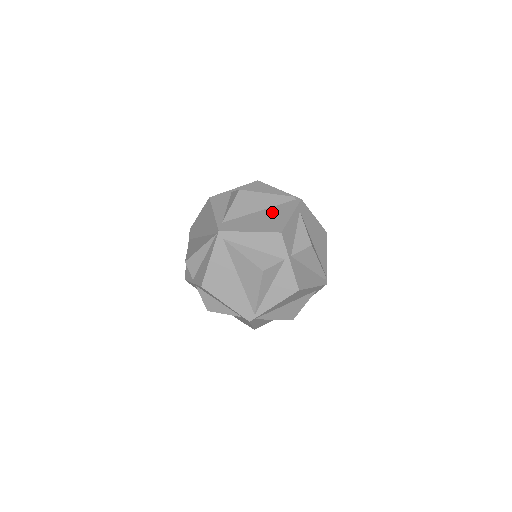
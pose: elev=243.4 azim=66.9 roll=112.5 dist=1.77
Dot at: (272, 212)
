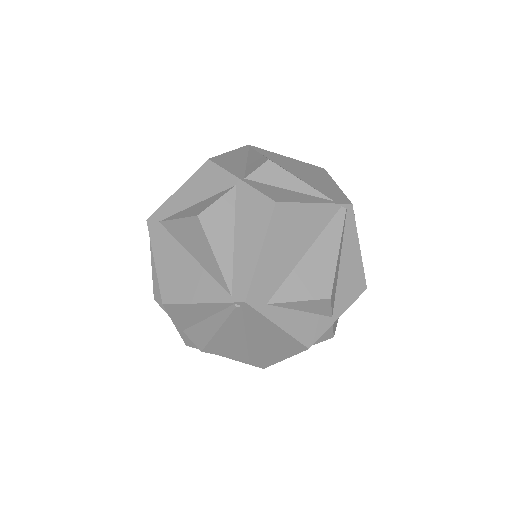
Dot at: (258, 334)
